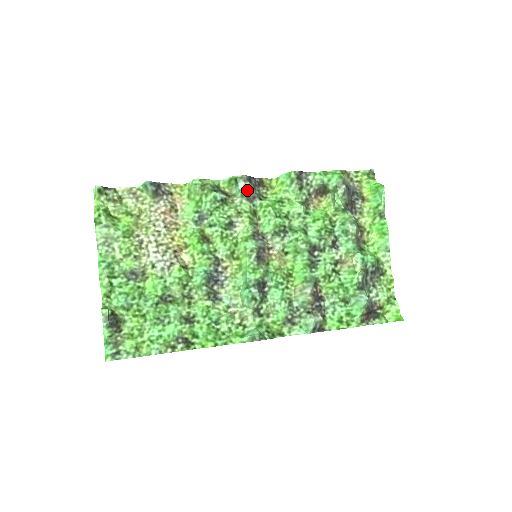
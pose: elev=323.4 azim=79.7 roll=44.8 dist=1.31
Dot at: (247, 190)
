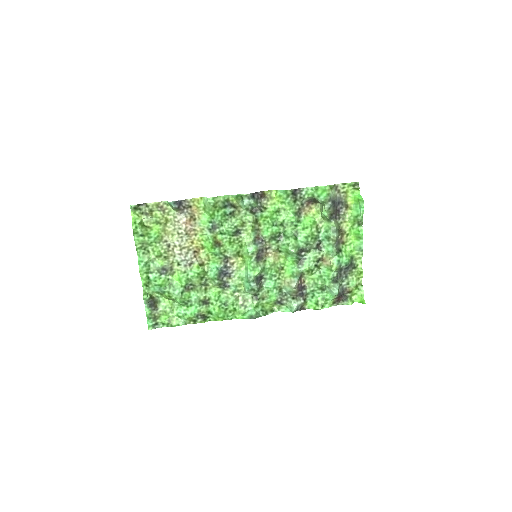
Dot at: (251, 205)
